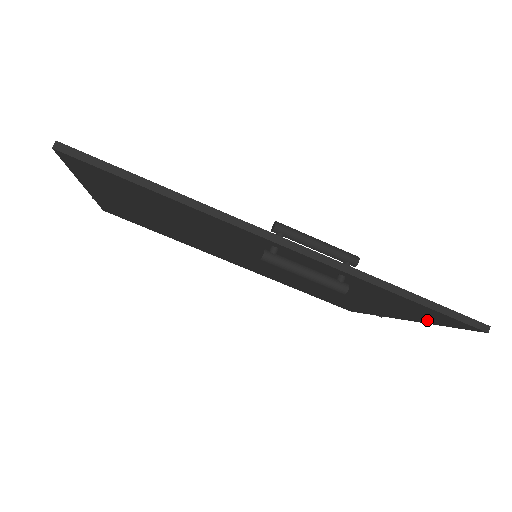
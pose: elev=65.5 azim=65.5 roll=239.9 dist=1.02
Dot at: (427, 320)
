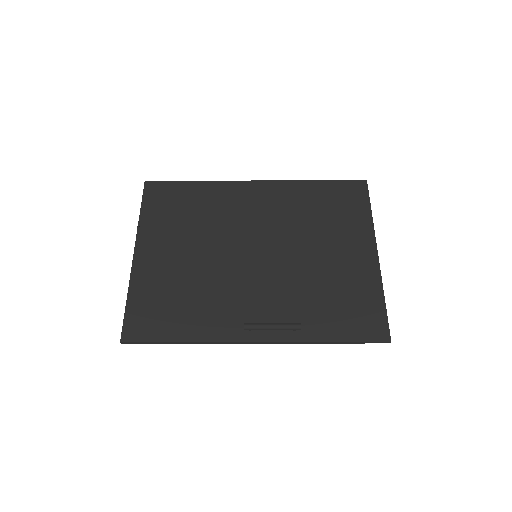
Dot at: (373, 298)
